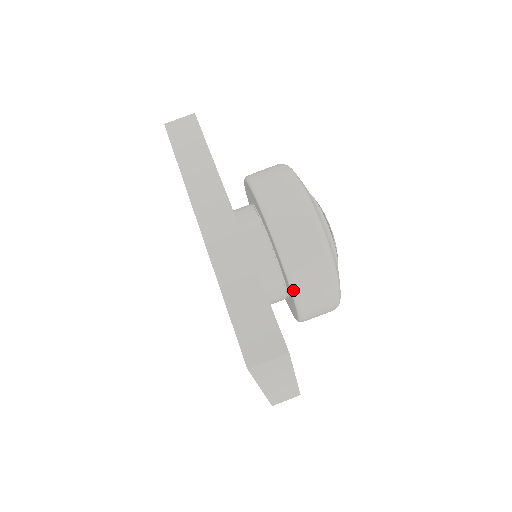
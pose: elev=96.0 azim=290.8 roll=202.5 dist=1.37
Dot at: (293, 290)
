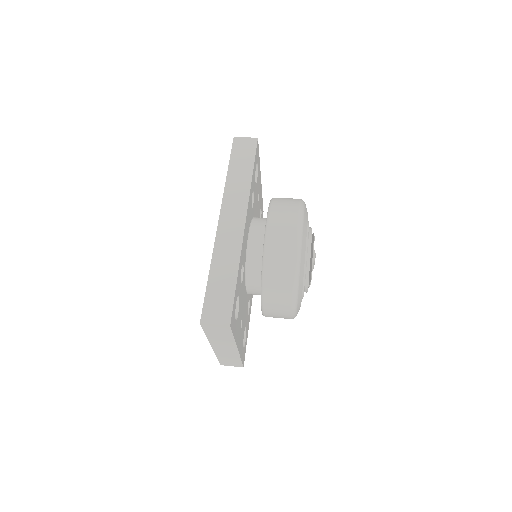
Dot at: (262, 290)
